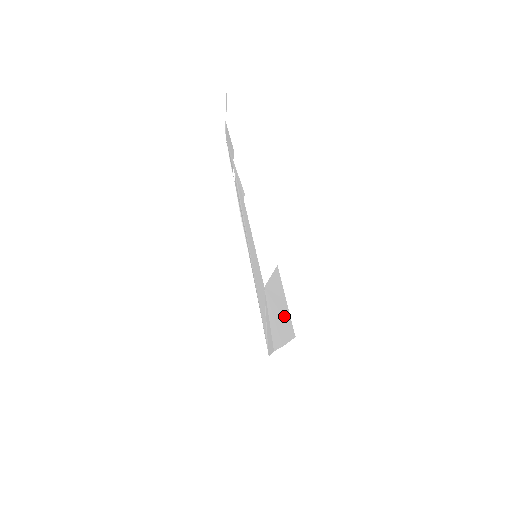
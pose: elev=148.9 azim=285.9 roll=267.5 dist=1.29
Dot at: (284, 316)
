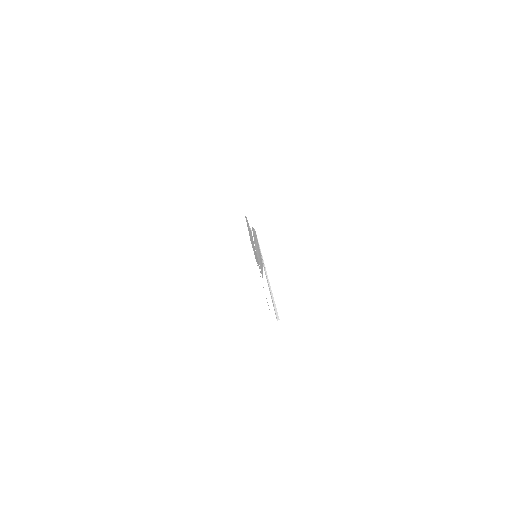
Dot at: occluded
